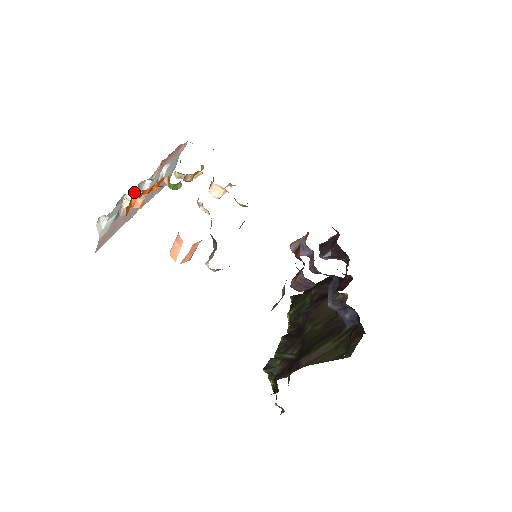
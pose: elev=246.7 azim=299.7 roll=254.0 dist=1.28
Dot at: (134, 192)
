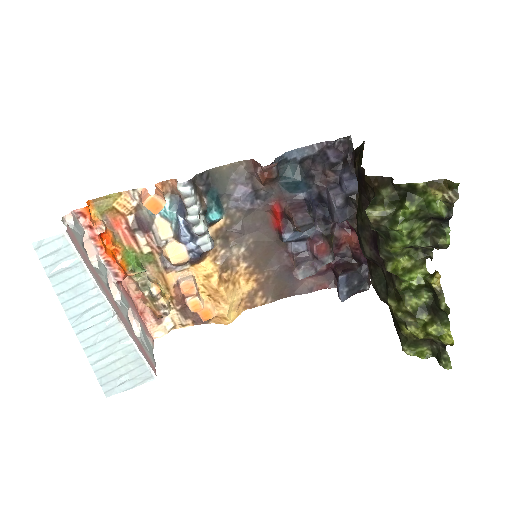
Dot at: (98, 258)
